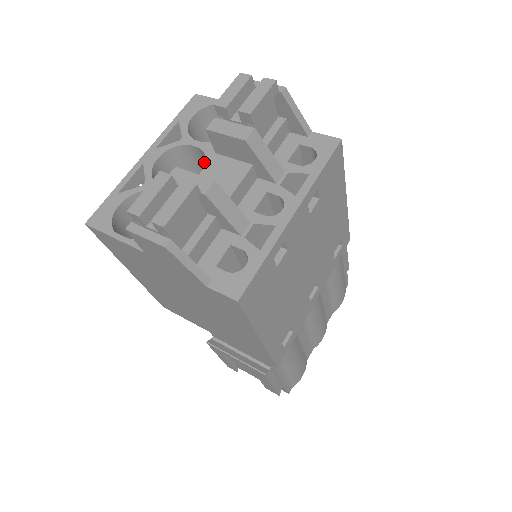
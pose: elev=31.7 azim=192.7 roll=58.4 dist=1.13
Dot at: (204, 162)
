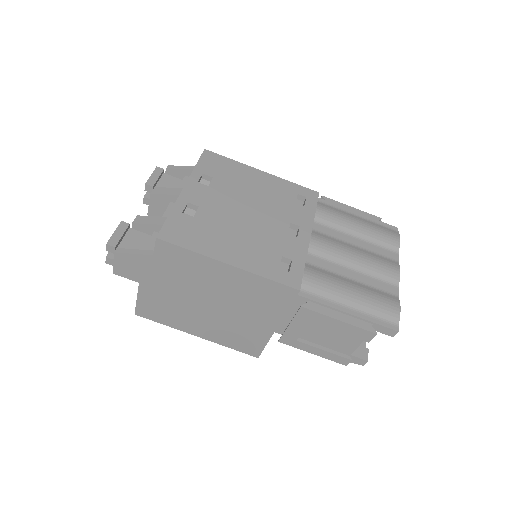
Dot at: occluded
